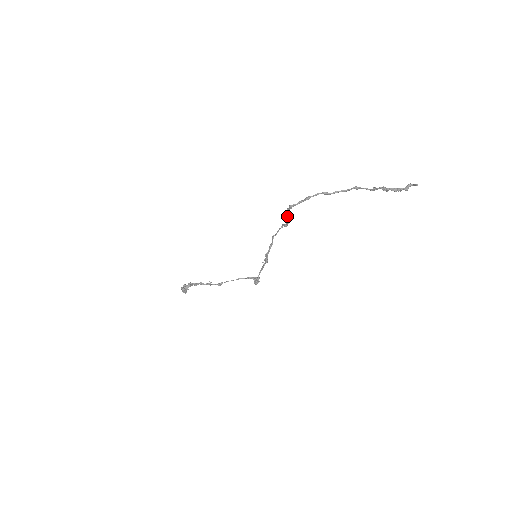
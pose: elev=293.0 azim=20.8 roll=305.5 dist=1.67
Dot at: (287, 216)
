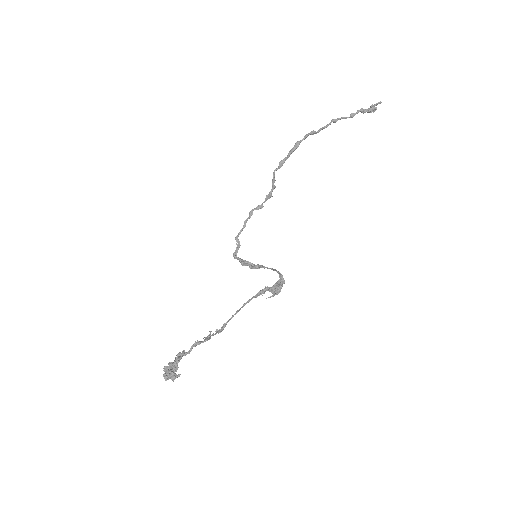
Dot at: (273, 183)
